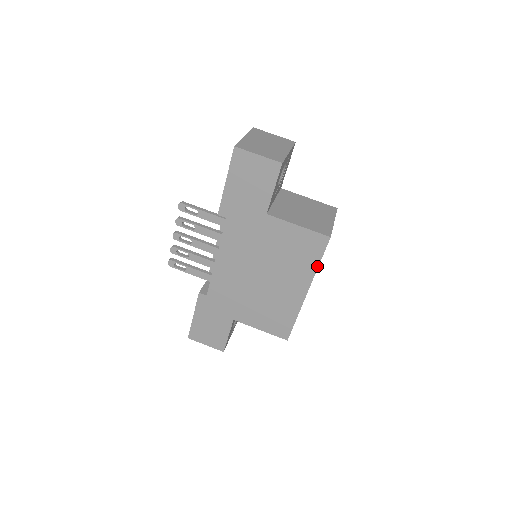
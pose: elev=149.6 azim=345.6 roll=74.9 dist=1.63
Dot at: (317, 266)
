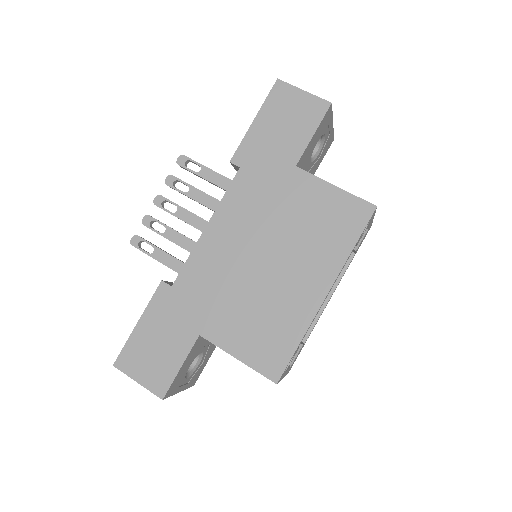
Dot at: (350, 250)
